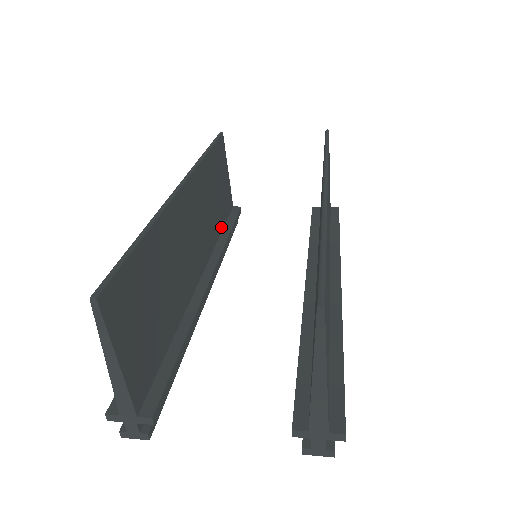
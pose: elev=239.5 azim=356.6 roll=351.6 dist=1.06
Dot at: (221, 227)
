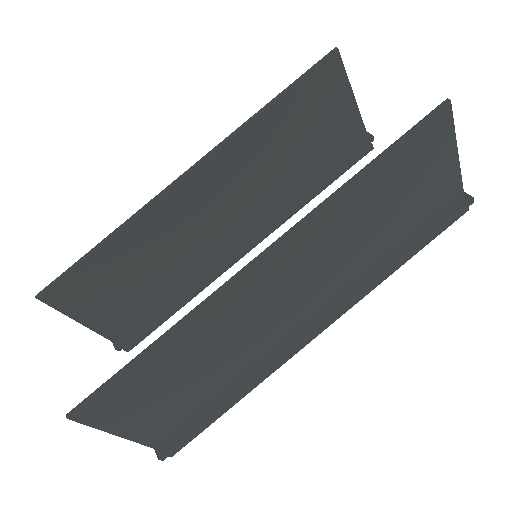
Dot at: (312, 171)
